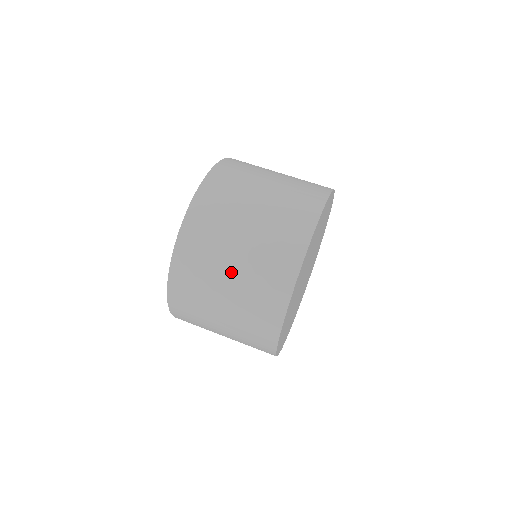
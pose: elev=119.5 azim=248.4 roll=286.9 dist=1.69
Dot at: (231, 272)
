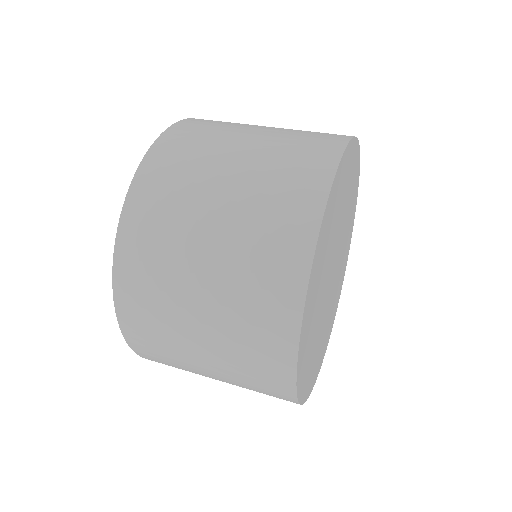
Dot at: (266, 127)
